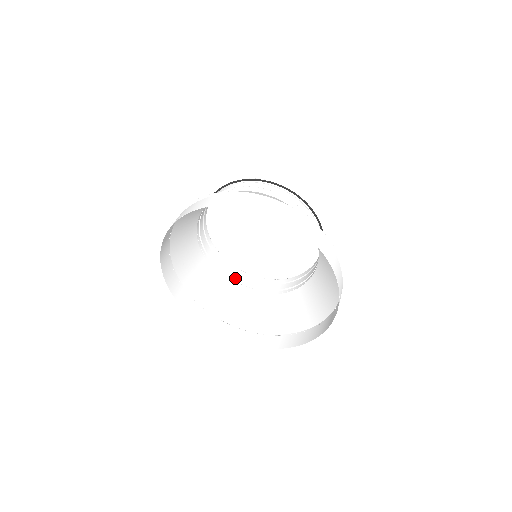
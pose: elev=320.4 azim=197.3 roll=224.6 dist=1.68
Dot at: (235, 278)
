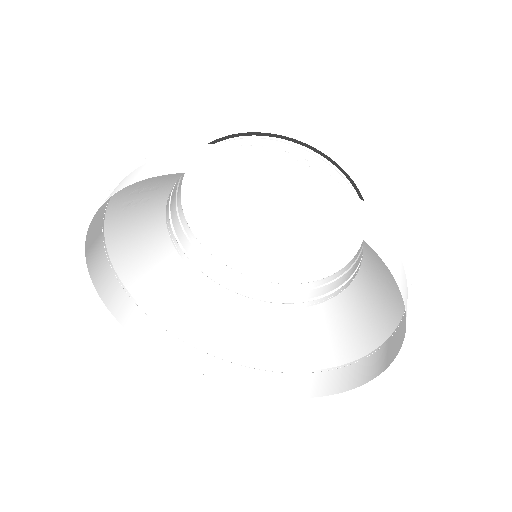
Dot at: (266, 297)
